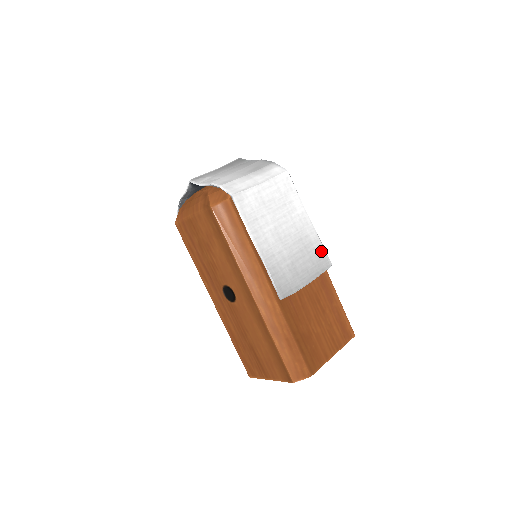
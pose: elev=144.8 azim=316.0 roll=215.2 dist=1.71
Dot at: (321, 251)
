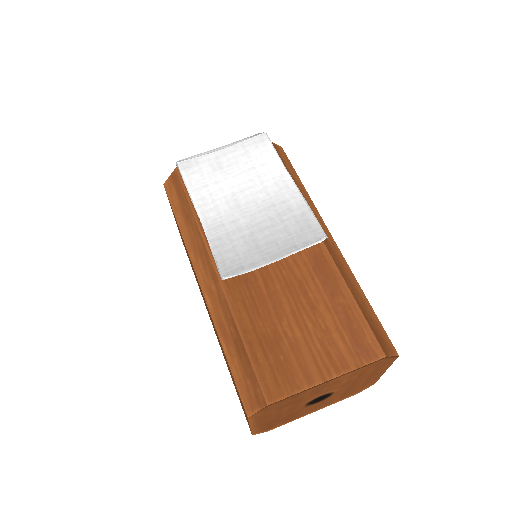
Dot at: (307, 219)
